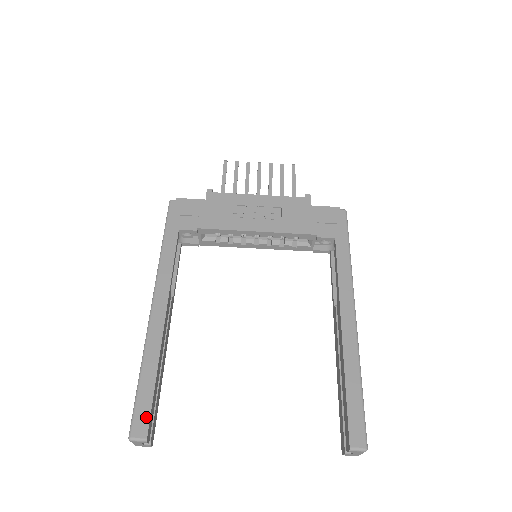
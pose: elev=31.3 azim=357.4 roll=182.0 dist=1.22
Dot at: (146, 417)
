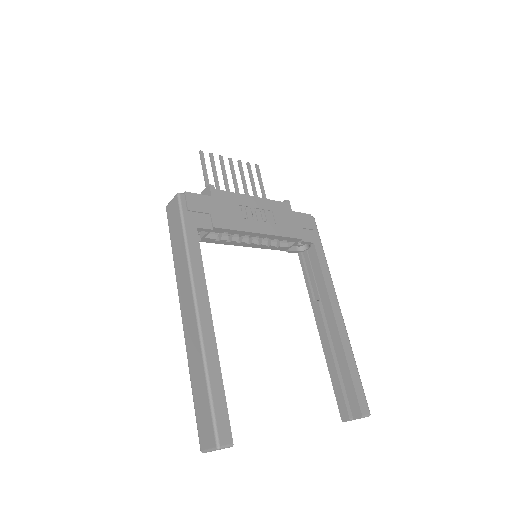
Dot at: (227, 424)
